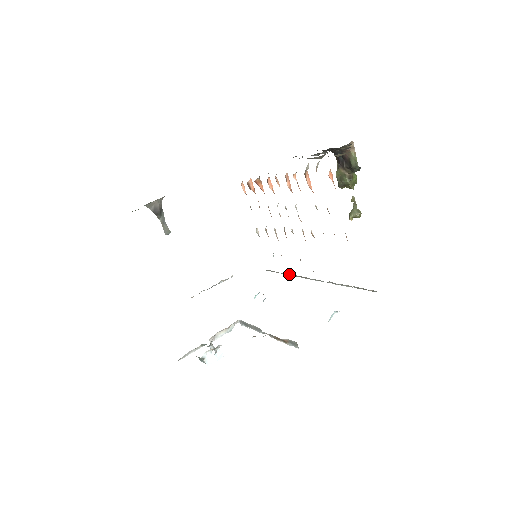
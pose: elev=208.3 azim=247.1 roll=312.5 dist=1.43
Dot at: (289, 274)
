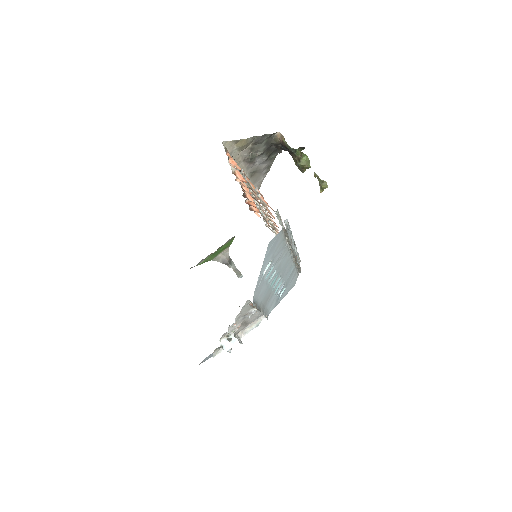
Dot at: (295, 262)
